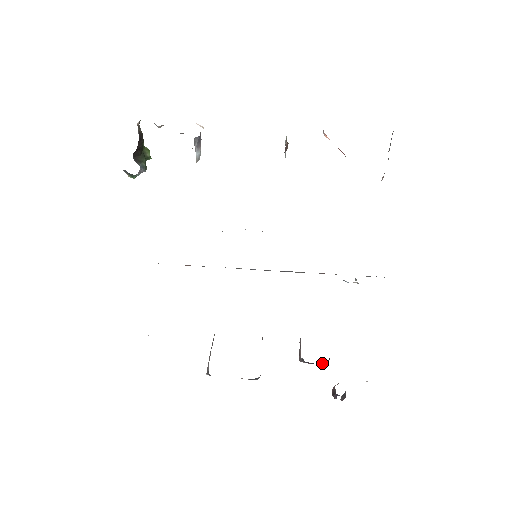
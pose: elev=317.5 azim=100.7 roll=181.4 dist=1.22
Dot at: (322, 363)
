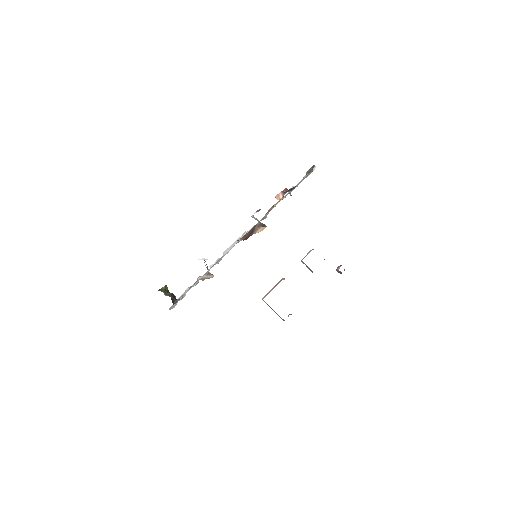
Dot at: occluded
